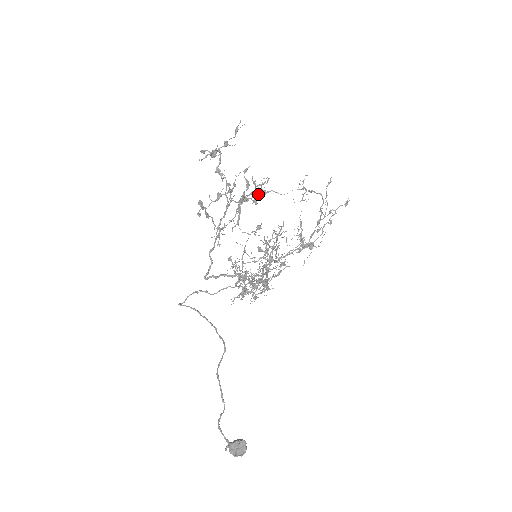
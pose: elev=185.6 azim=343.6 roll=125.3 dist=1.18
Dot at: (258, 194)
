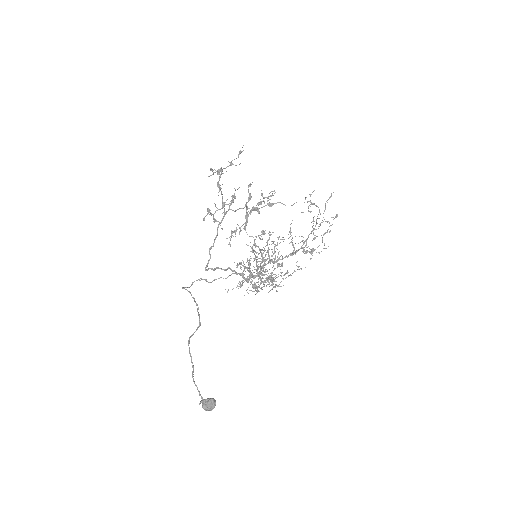
Dot at: occluded
